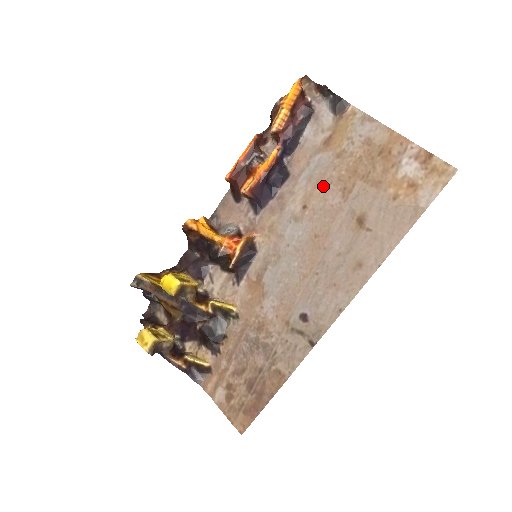
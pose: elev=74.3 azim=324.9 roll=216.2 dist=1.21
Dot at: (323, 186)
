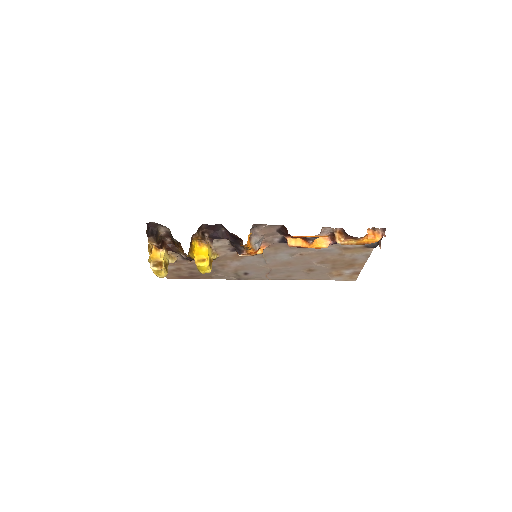
Dot at: (319, 256)
